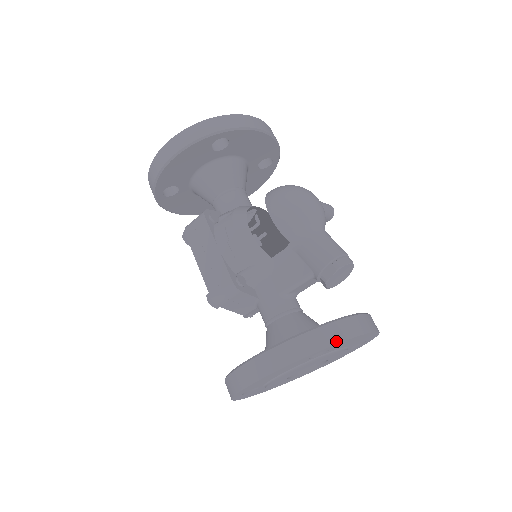
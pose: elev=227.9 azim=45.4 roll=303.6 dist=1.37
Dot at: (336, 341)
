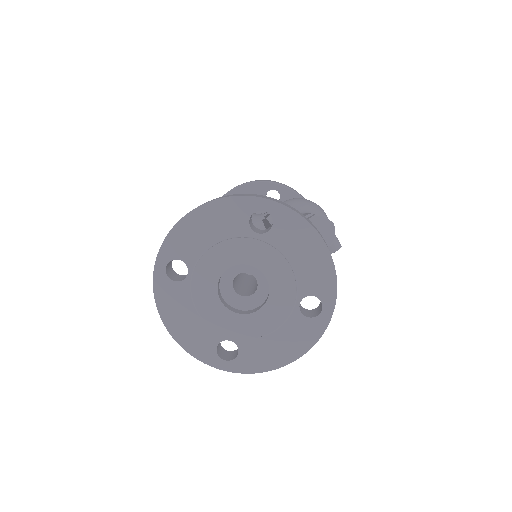
Dot at: (282, 203)
